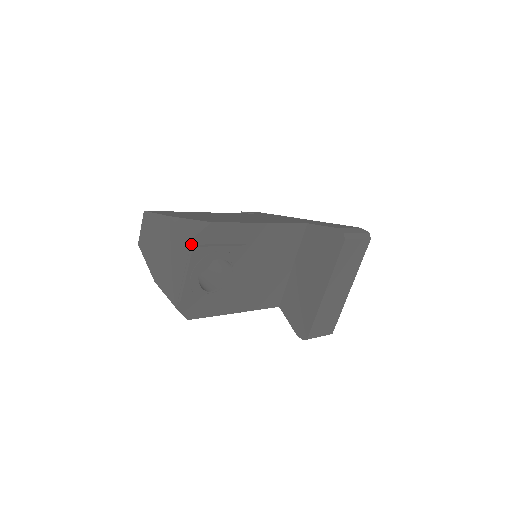
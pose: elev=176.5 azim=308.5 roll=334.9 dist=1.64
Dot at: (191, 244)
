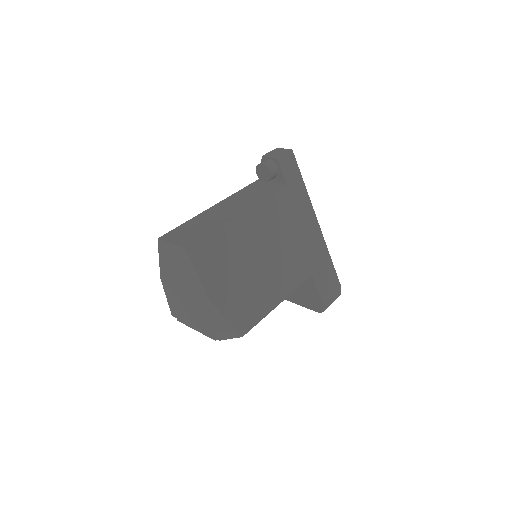
Dot at: (216, 338)
